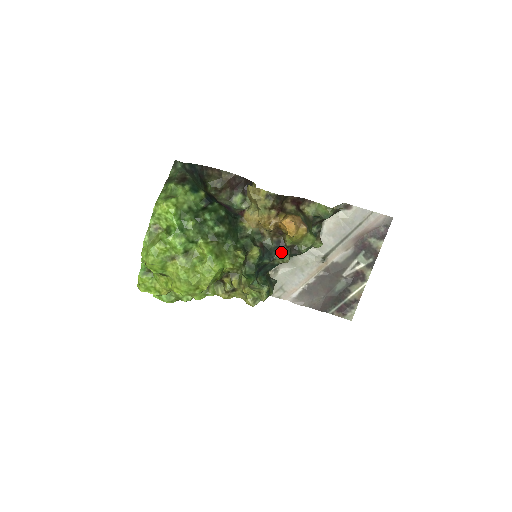
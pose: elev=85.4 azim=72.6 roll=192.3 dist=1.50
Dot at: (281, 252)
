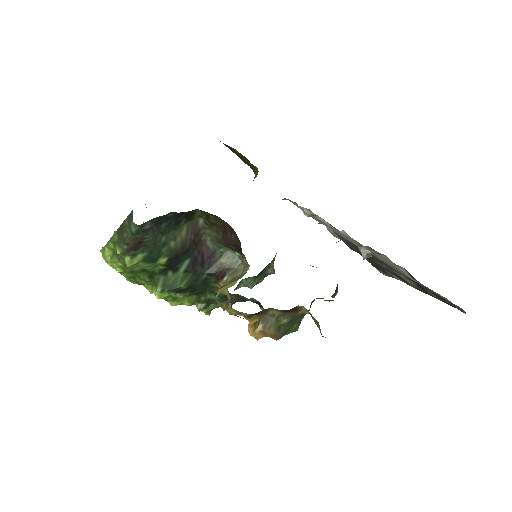
Dot at: (260, 306)
